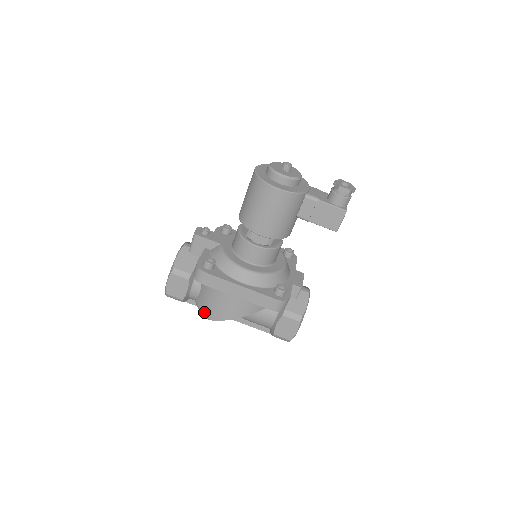
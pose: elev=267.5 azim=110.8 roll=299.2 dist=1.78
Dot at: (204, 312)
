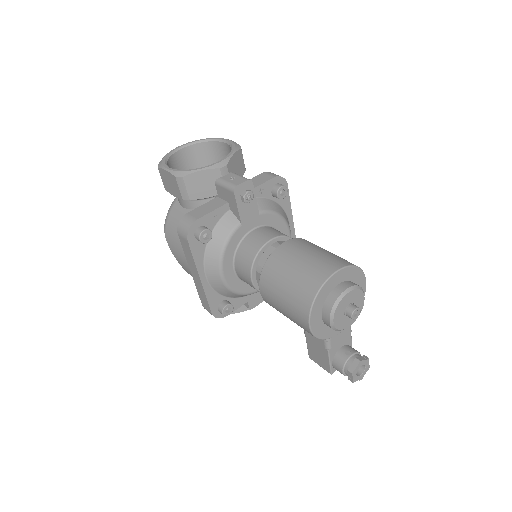
Dot at: (167, 221)
